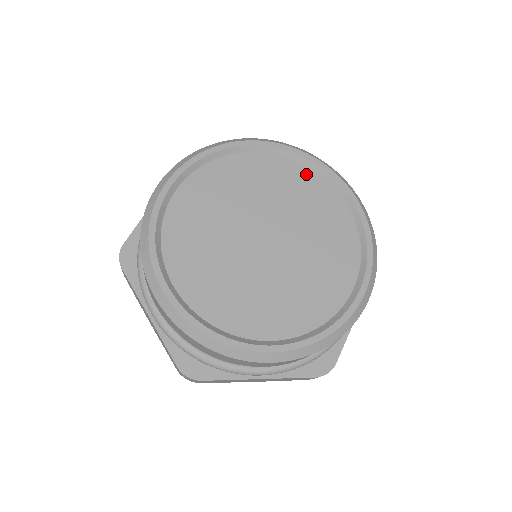
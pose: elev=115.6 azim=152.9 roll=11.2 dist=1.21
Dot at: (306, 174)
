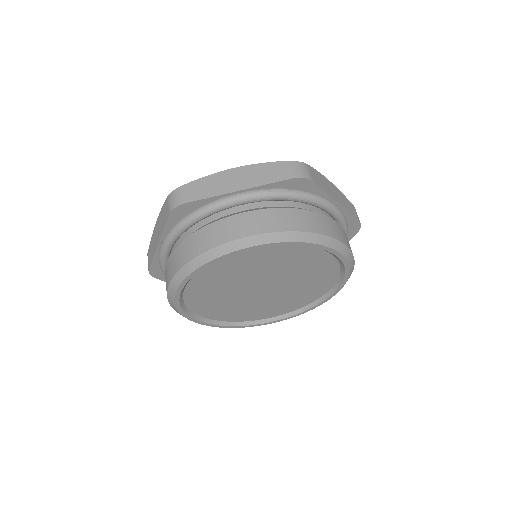
Dot at: (333, 274)
